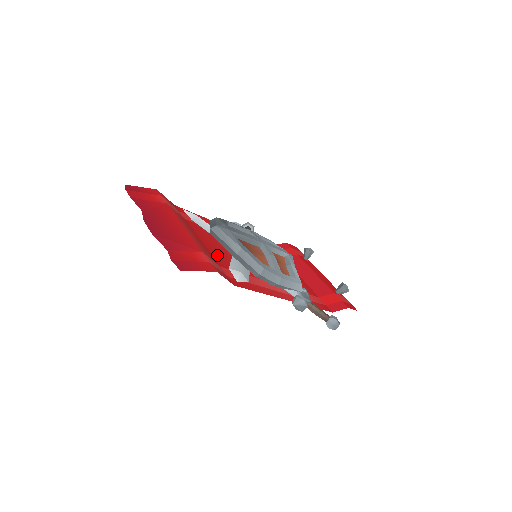
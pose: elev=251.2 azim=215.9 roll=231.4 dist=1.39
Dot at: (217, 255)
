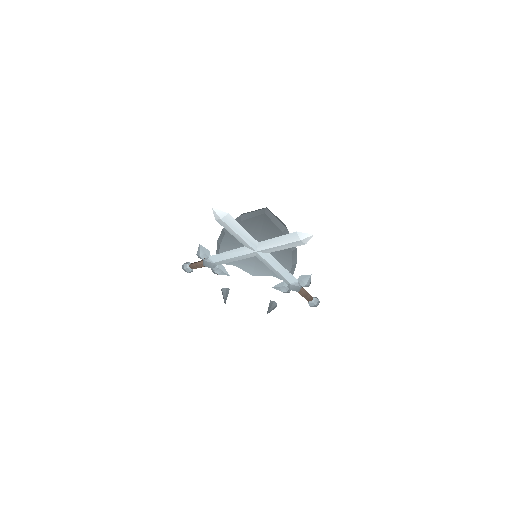
Dot at: occluded
